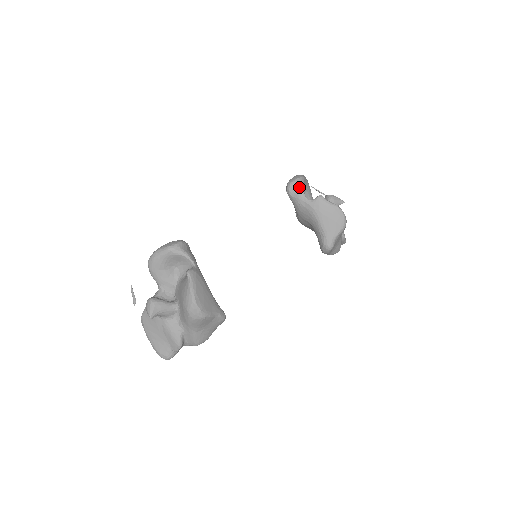
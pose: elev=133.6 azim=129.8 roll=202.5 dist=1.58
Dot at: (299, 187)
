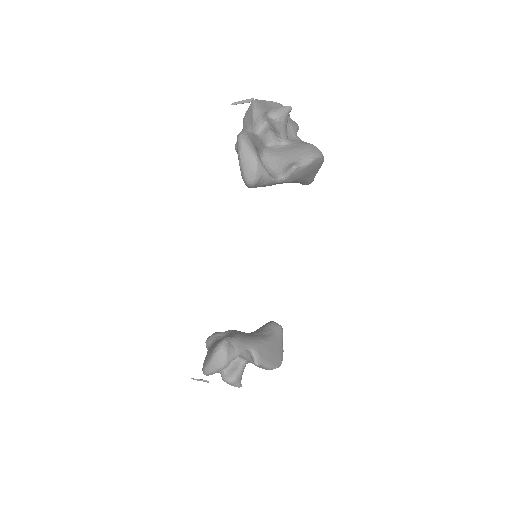
Dot at: (265, 179)
